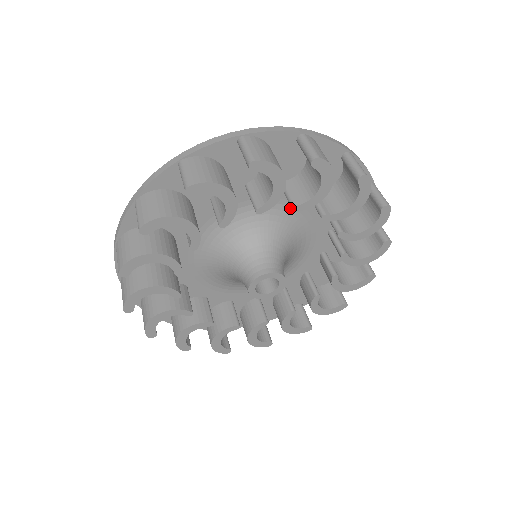
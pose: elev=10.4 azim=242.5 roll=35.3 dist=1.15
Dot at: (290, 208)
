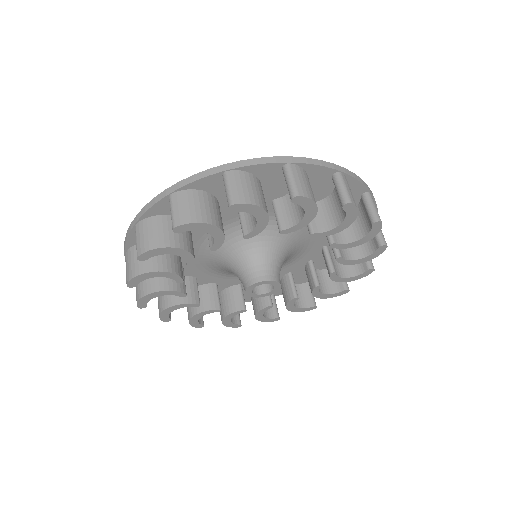
Dot at: (239, 221)
